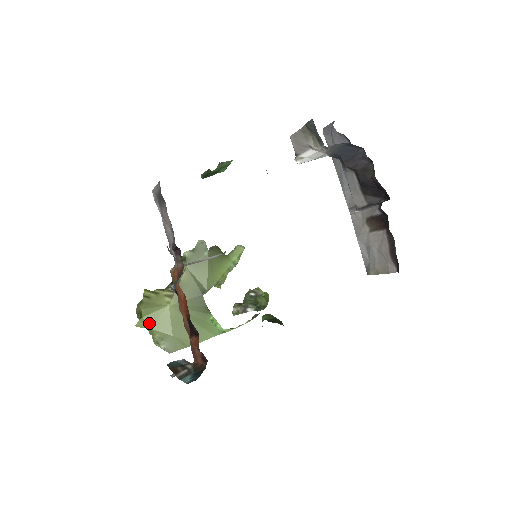
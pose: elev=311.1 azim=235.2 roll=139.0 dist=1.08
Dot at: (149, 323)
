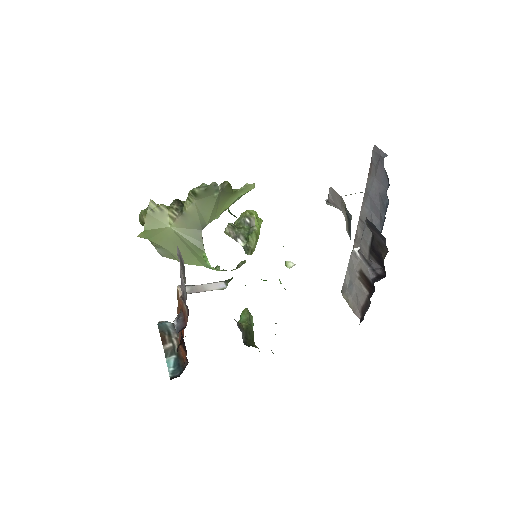
Dot at: (149, 236)
